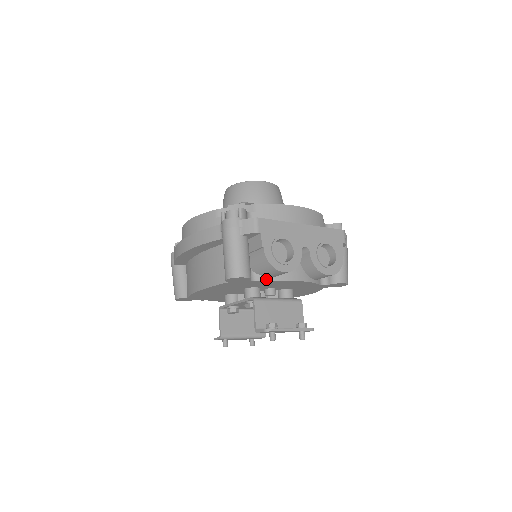
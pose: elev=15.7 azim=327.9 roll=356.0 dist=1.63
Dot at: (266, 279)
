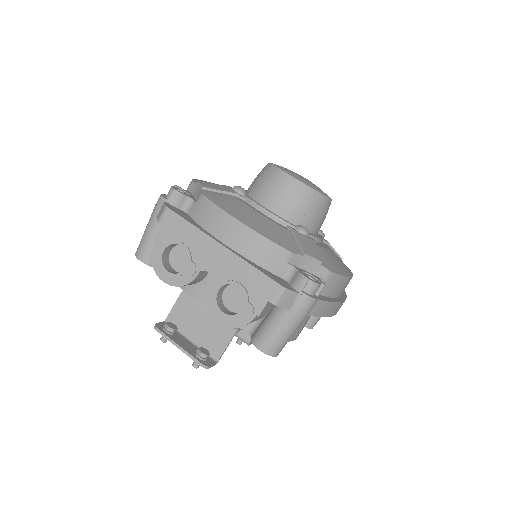
Dot at: occluded
